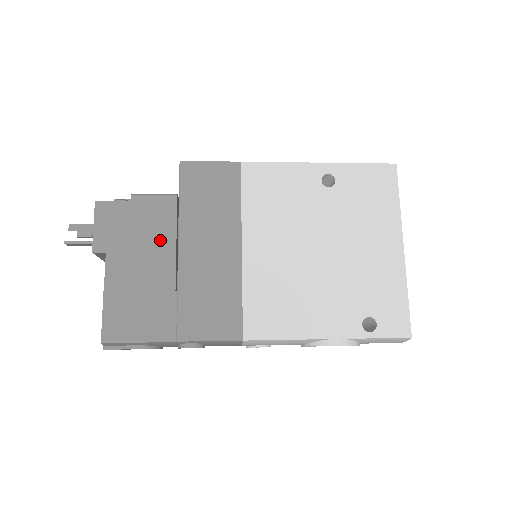
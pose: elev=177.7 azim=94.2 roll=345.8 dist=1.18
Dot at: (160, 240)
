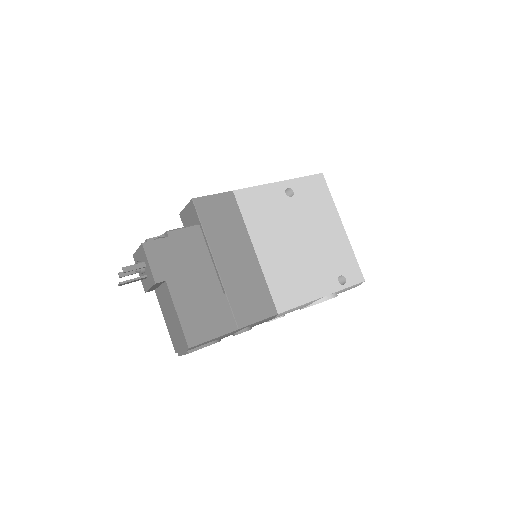
Dot at: (200, 261)
